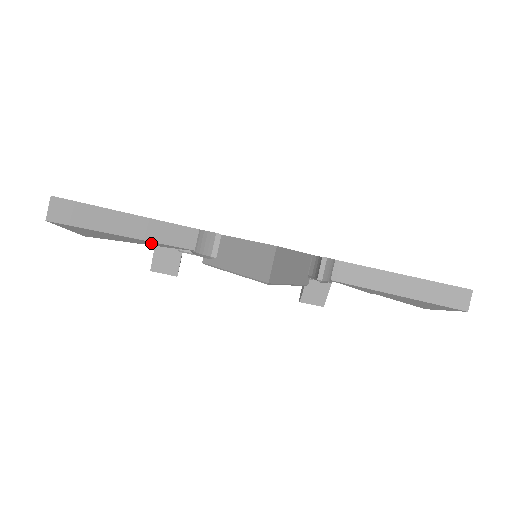
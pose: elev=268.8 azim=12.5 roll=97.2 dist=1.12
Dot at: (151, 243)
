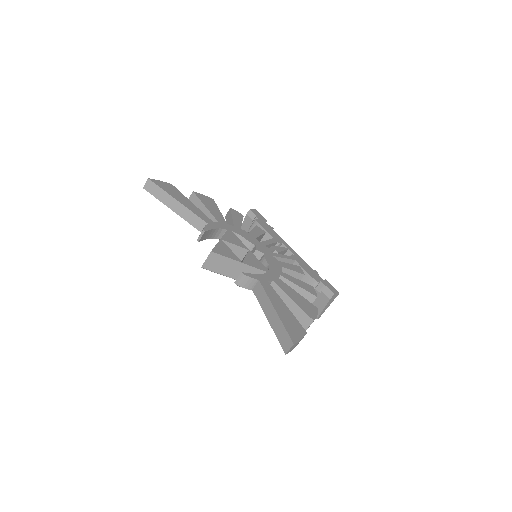
Dot at: (184, 219)
